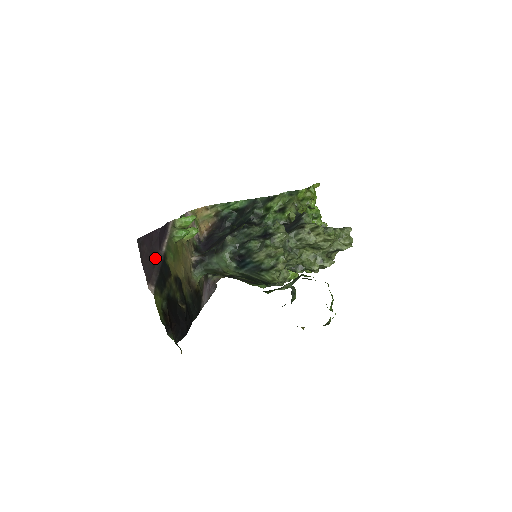
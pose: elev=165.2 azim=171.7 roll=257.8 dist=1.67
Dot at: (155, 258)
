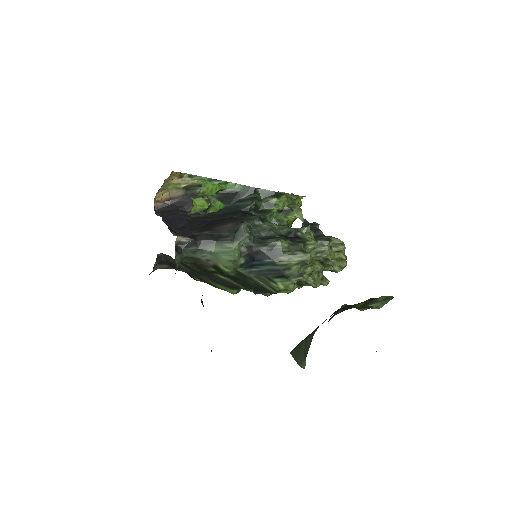
Dot at: occluded
